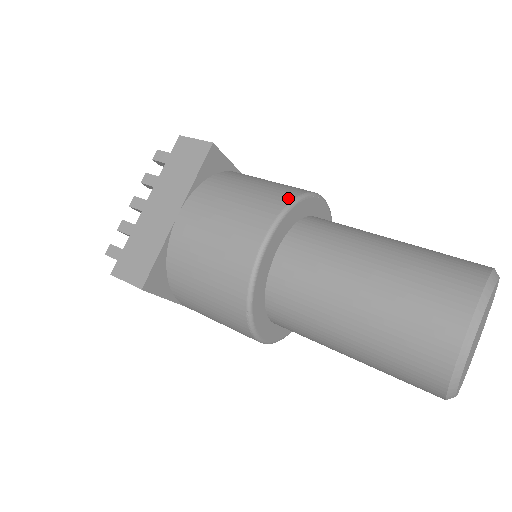
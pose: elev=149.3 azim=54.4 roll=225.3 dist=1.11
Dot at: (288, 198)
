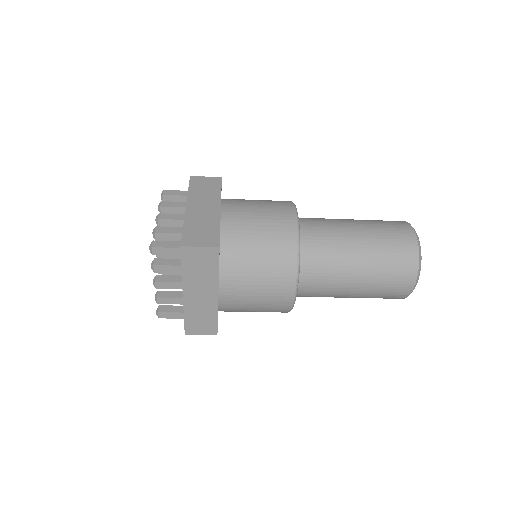
Dot at: occluded
